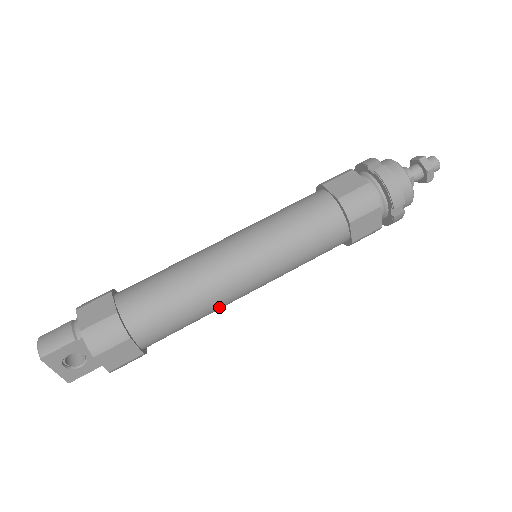
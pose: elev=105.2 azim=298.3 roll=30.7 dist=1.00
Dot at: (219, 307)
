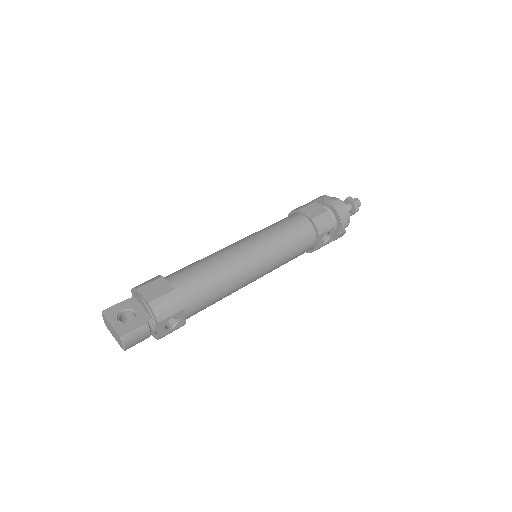
Dot at: (229, 263)
